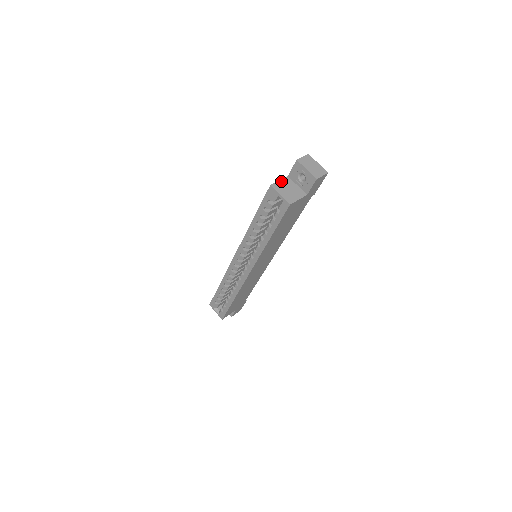
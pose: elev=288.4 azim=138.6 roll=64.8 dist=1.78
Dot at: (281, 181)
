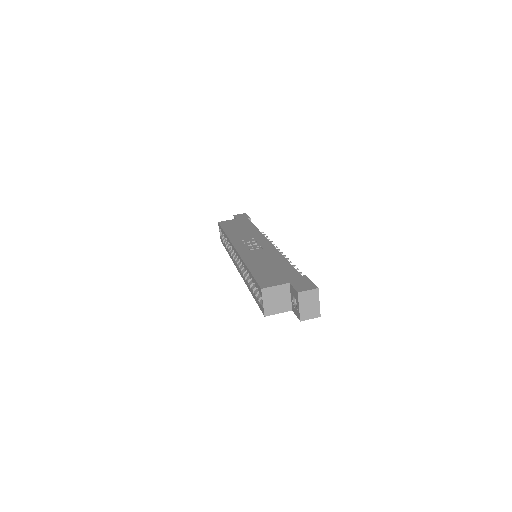
Dot at: (277, 287)
